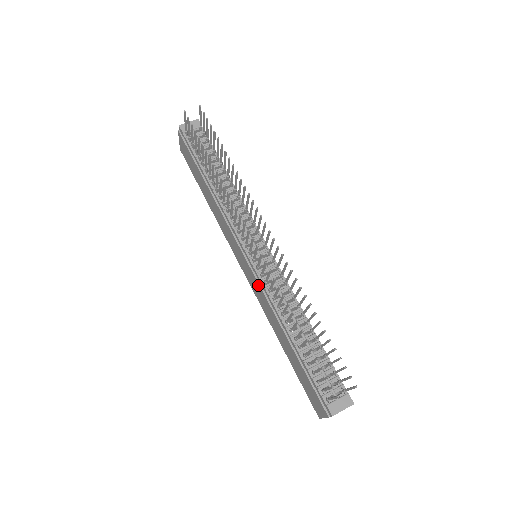
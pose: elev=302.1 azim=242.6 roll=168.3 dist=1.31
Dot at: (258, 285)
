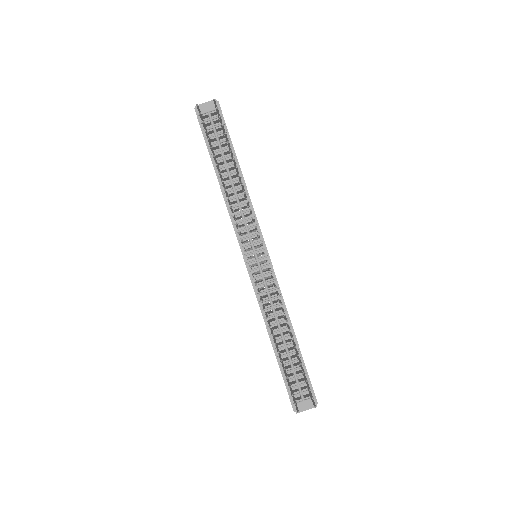
Dot at: (253, 287)
